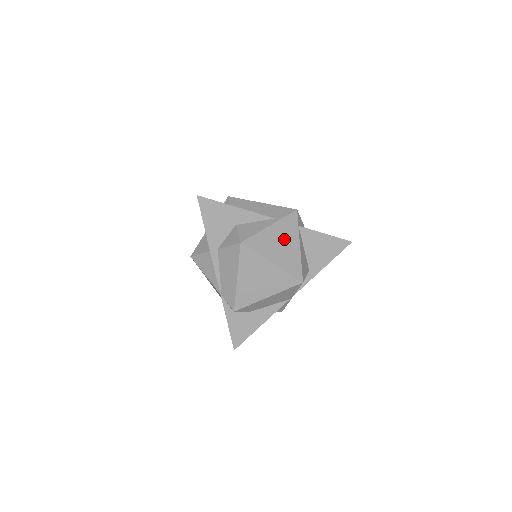
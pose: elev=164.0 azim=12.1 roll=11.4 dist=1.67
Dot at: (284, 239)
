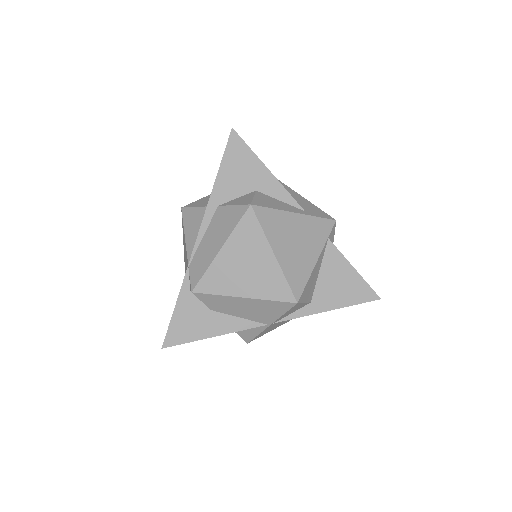
Dot at: (303, 239)
